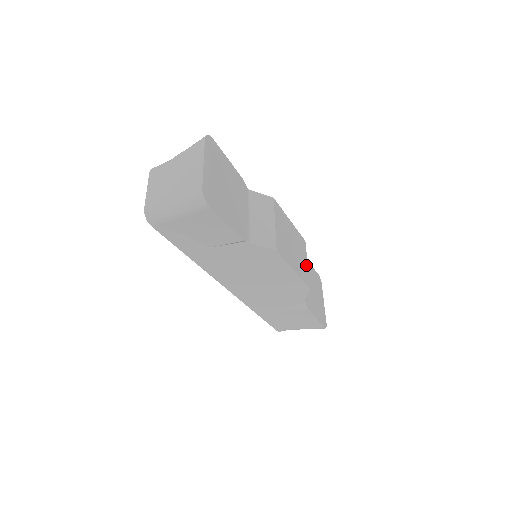
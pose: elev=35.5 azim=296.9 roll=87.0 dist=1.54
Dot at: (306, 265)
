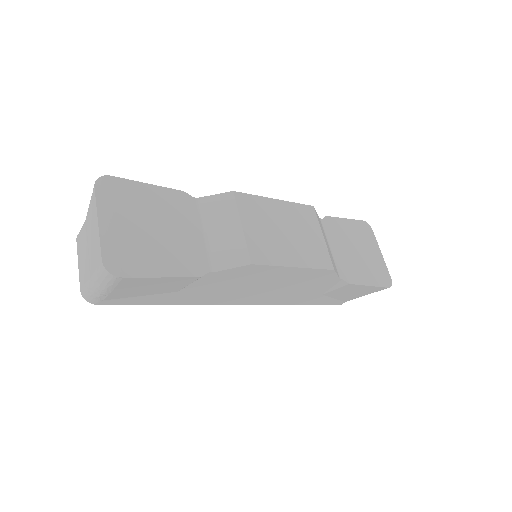
Dot at: (320, 240)
